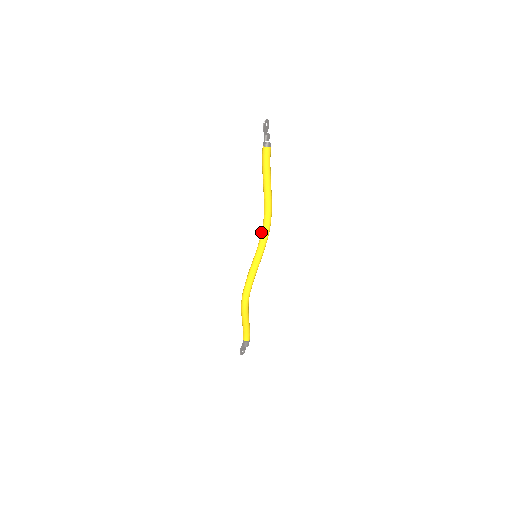
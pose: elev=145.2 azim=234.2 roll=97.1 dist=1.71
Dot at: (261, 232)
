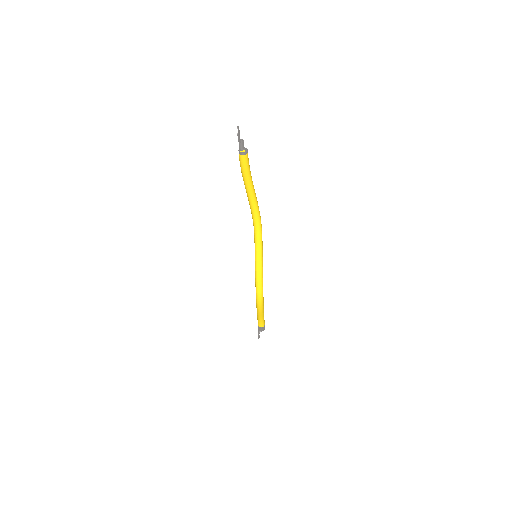
Dot at: (254, 233)
